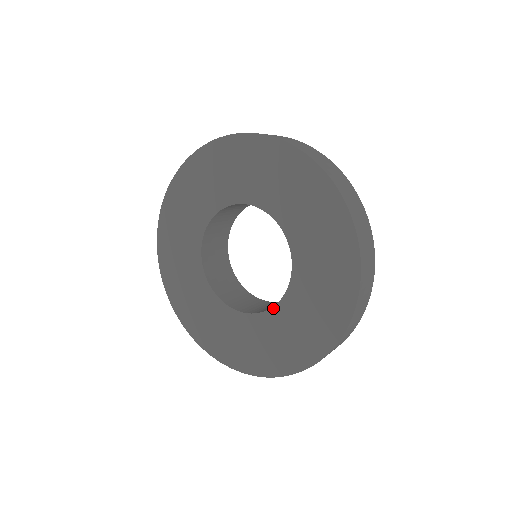
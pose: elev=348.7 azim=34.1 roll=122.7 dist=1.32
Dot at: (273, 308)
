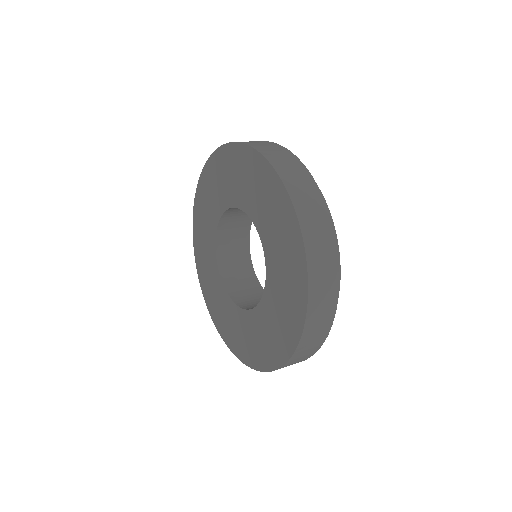
Dot at: (241, 309)
